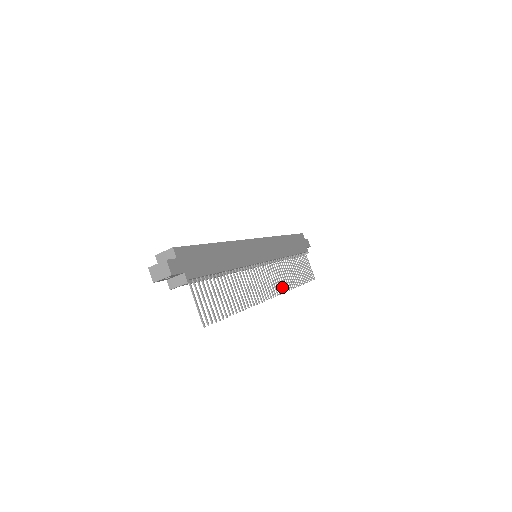
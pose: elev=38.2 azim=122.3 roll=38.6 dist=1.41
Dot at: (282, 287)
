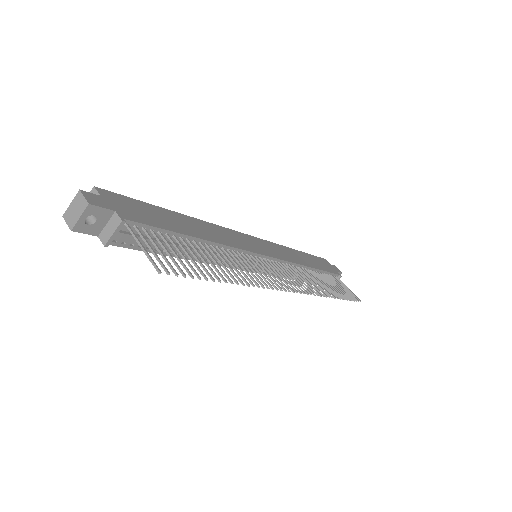
Dot at: (306, 289)
